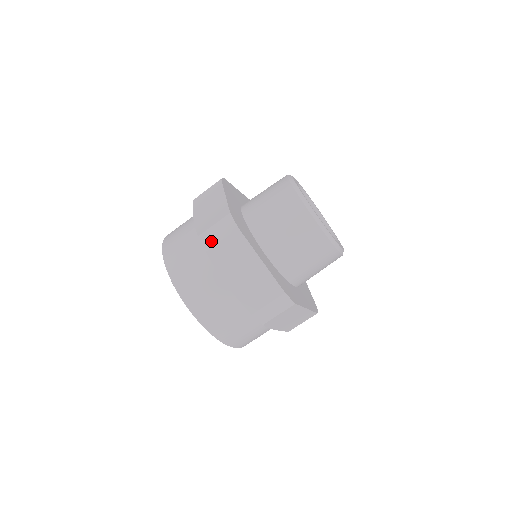
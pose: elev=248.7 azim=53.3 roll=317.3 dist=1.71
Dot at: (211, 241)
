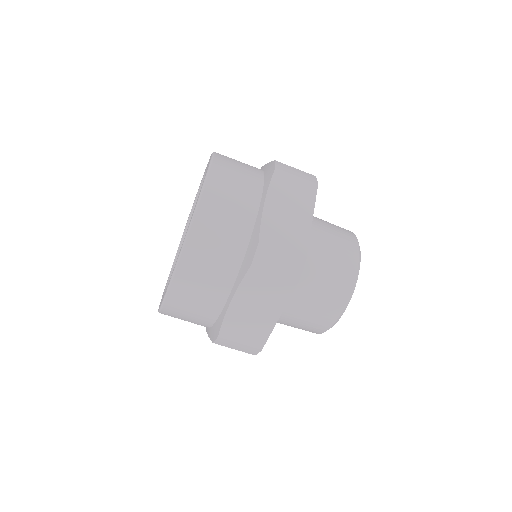
Dot at: (265, 263)
